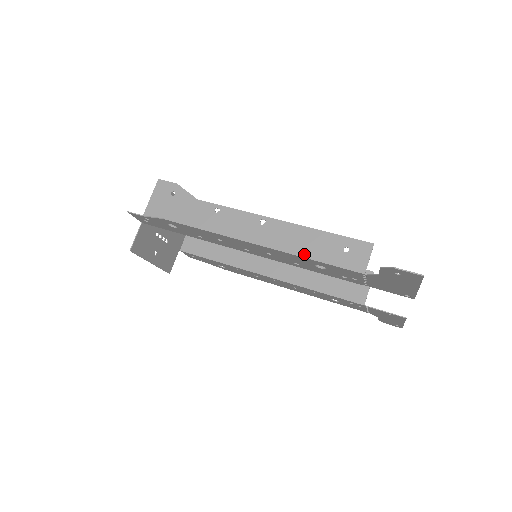
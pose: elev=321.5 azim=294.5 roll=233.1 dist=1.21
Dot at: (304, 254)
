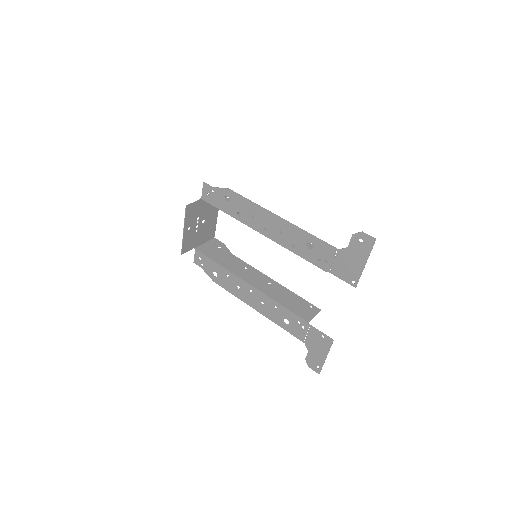
Dot at: occluded
